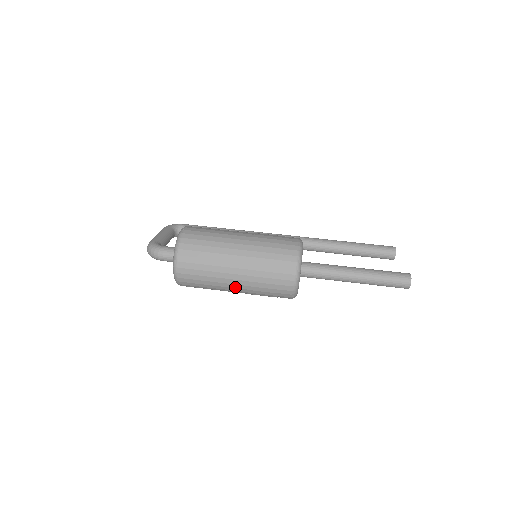
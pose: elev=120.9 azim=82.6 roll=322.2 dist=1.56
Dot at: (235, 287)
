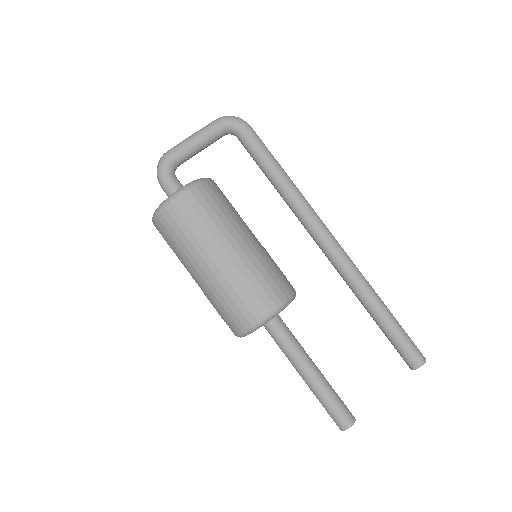
Dot at: occluded
